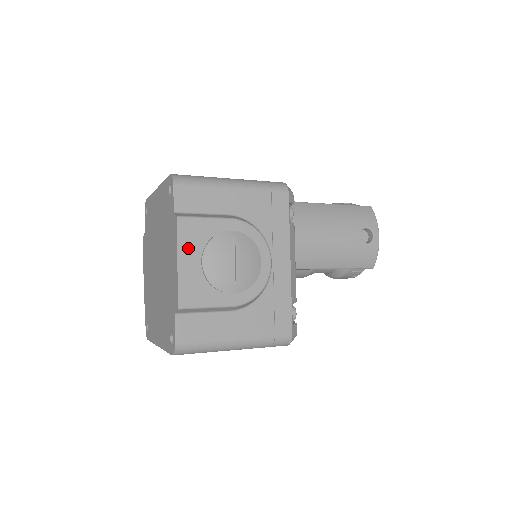
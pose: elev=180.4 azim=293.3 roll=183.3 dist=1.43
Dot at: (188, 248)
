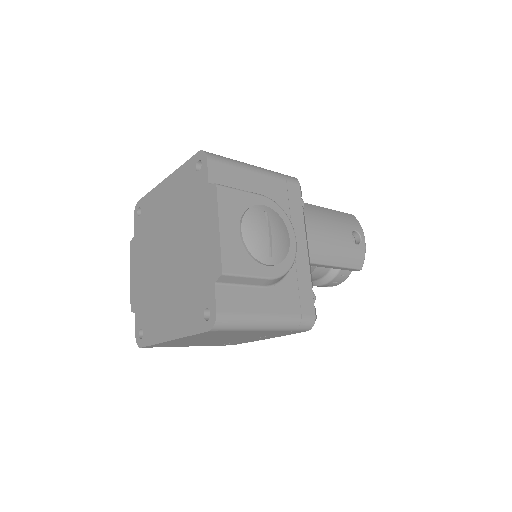
Dot at: (227, 215)
